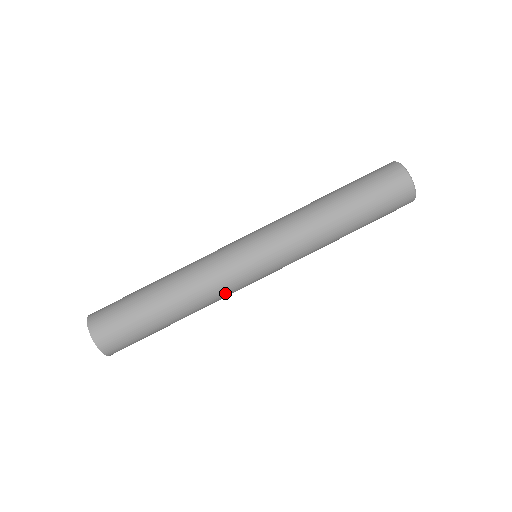
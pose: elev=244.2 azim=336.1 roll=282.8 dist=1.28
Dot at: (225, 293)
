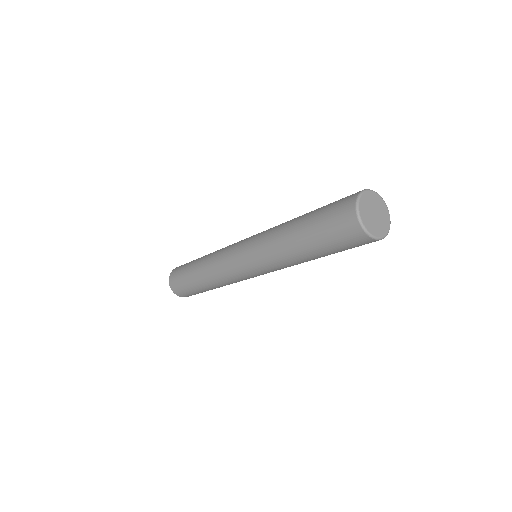
Dot at: occluded
